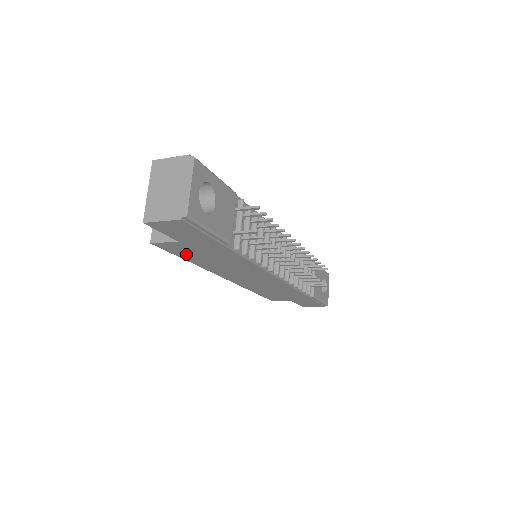
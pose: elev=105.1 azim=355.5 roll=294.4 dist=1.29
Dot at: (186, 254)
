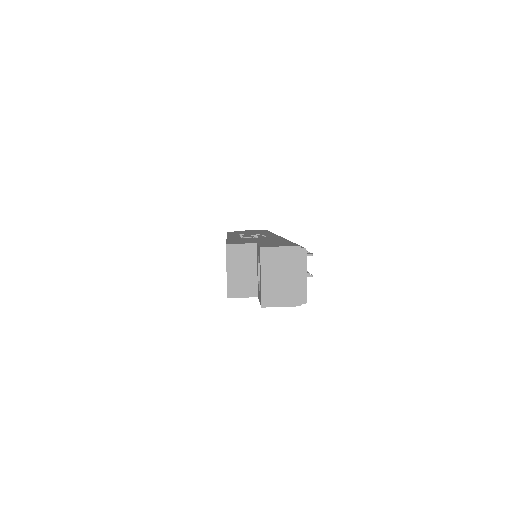
Dot at: occluded
